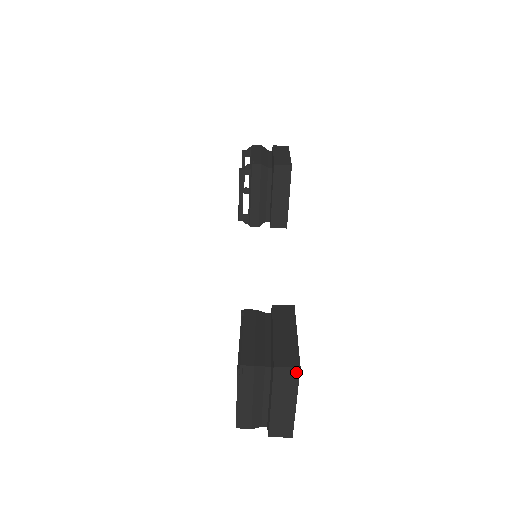
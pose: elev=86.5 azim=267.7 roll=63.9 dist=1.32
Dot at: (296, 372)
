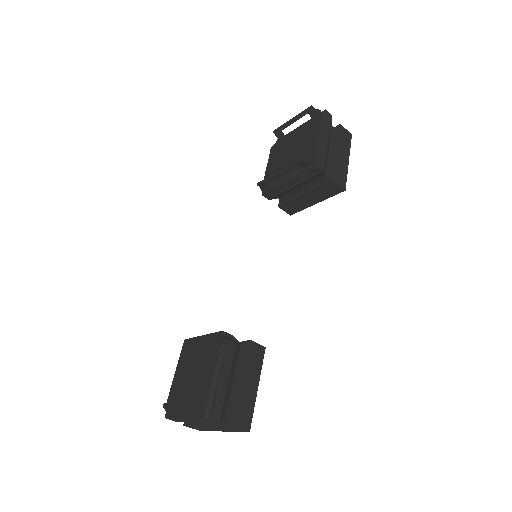
Dot at: (244, 431)
